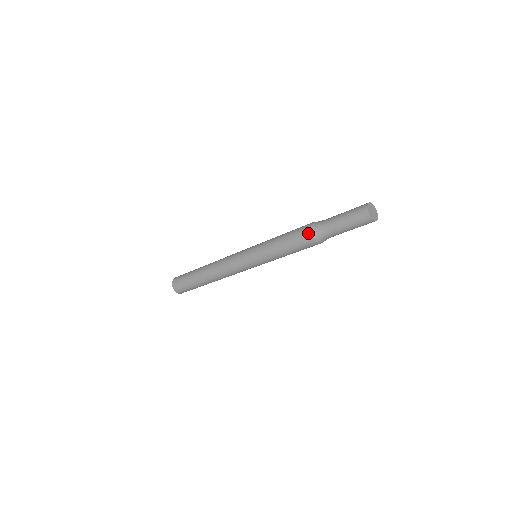
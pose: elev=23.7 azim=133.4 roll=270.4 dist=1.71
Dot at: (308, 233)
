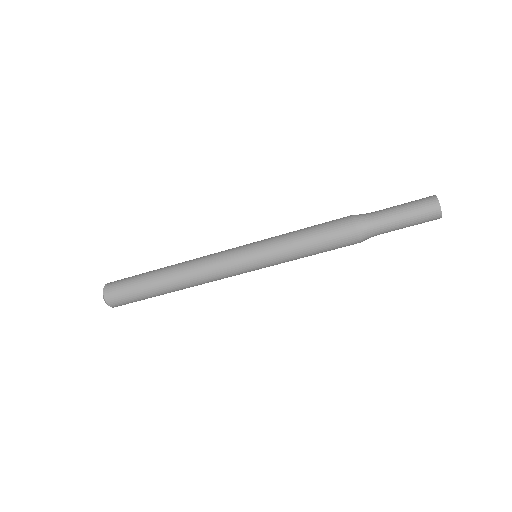
Dot at: (350, 222)
